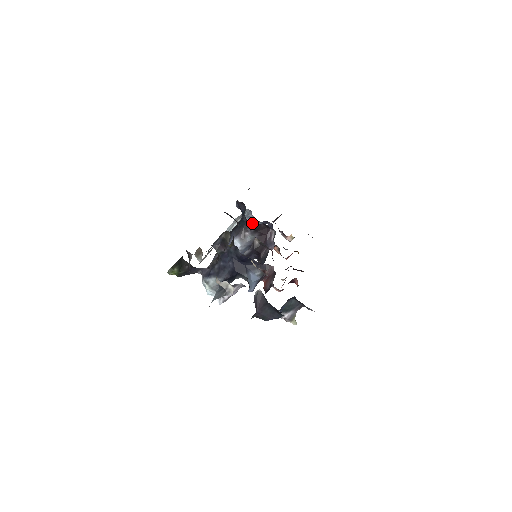
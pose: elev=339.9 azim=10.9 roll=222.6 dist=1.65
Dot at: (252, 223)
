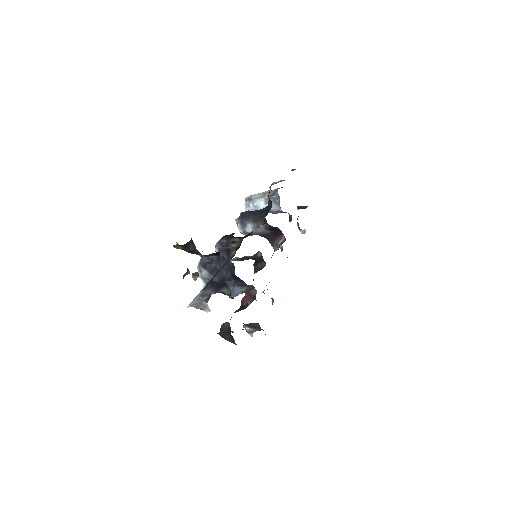
Dot at: (276, 208)
